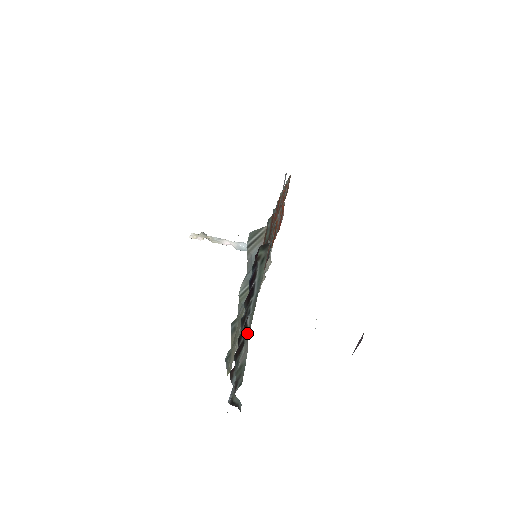
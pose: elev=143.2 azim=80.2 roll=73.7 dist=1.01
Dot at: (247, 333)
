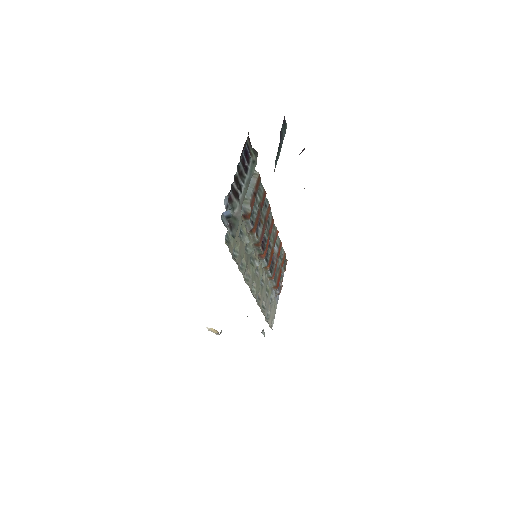
Dot at: (241, 199)
